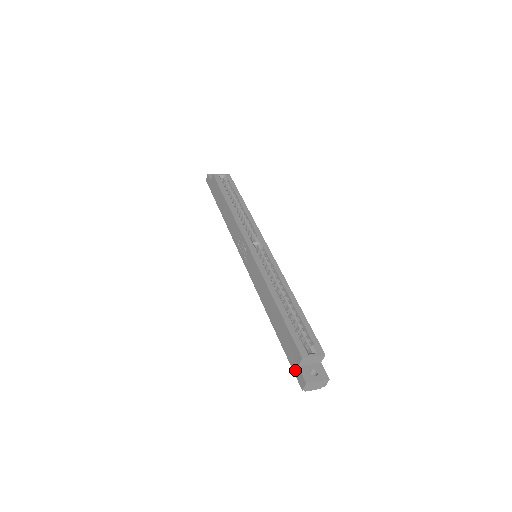
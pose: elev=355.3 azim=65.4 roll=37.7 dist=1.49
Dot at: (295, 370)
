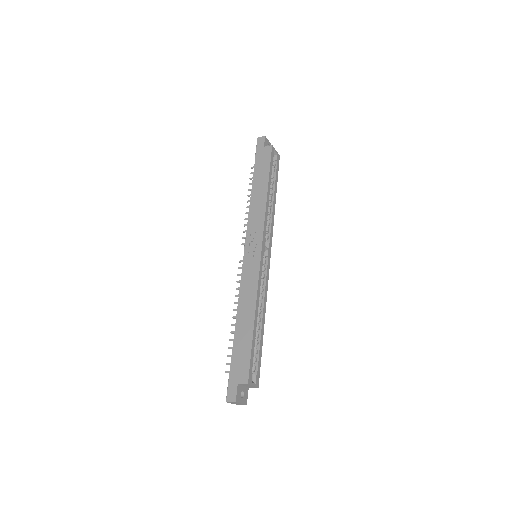
Dot at: (232, 383)
